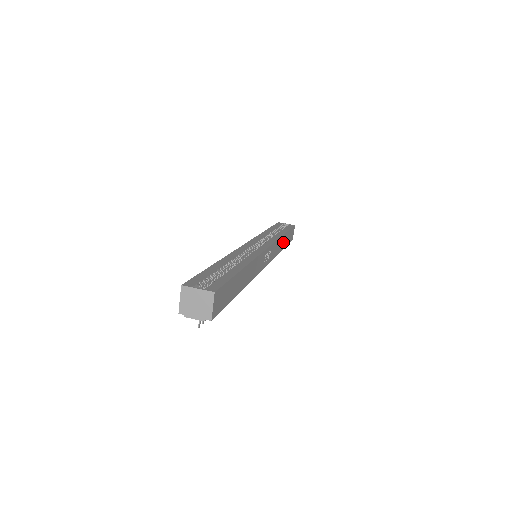
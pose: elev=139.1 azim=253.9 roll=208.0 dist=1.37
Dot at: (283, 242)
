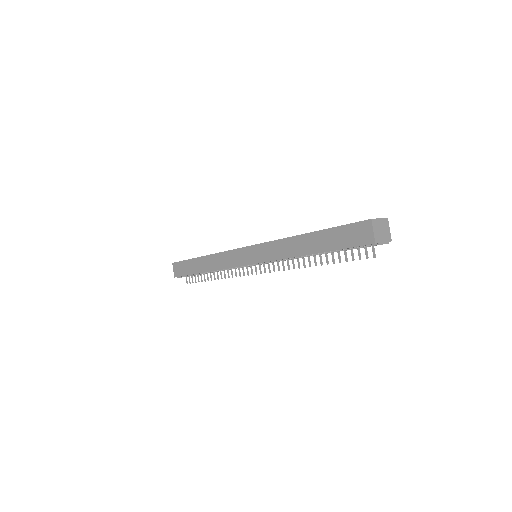
Dot at: occluded
